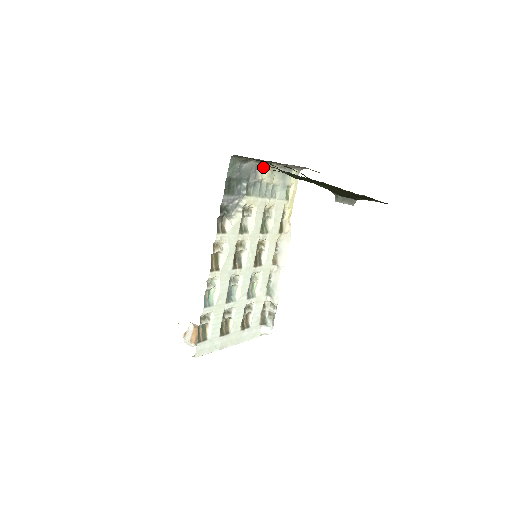
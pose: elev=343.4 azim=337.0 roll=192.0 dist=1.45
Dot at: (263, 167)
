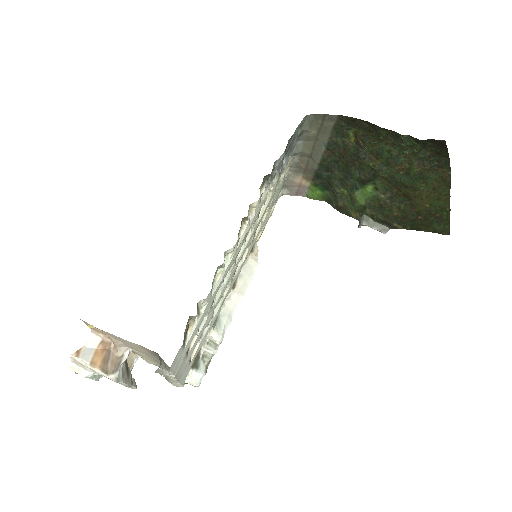
Dot at: (290, 159)
